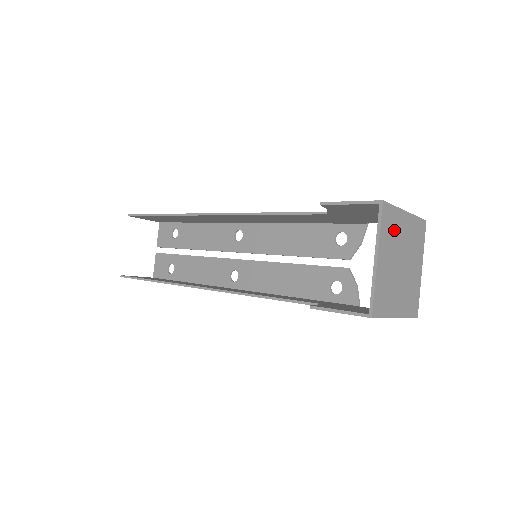
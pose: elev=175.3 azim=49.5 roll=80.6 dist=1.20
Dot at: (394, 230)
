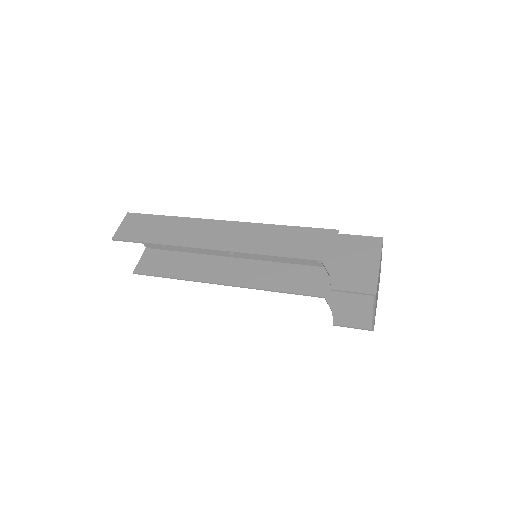
Dot at: (377, 287)
